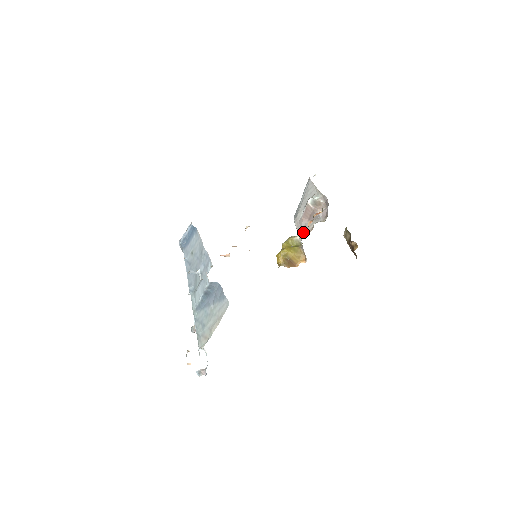
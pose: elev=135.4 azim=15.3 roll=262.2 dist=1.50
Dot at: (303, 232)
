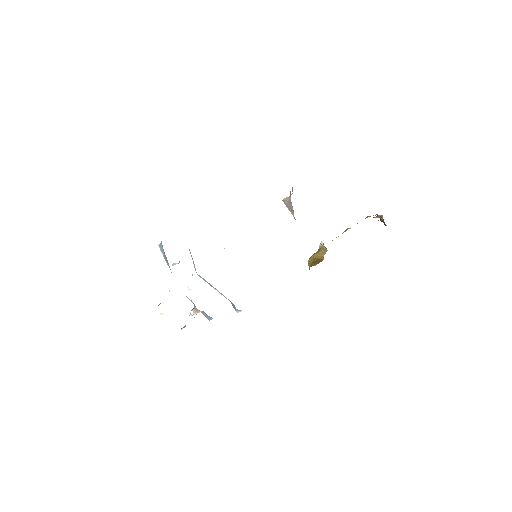
Dot at: occluded
